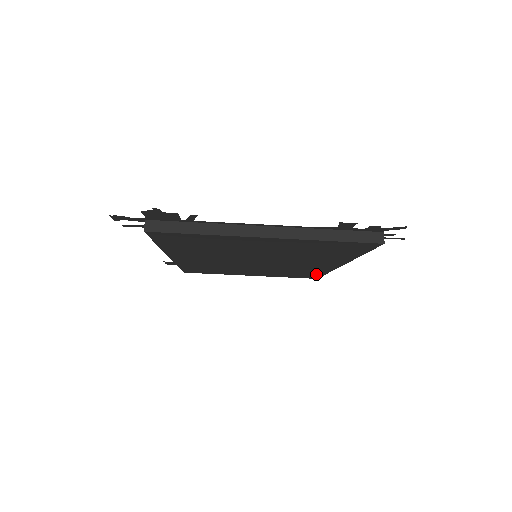
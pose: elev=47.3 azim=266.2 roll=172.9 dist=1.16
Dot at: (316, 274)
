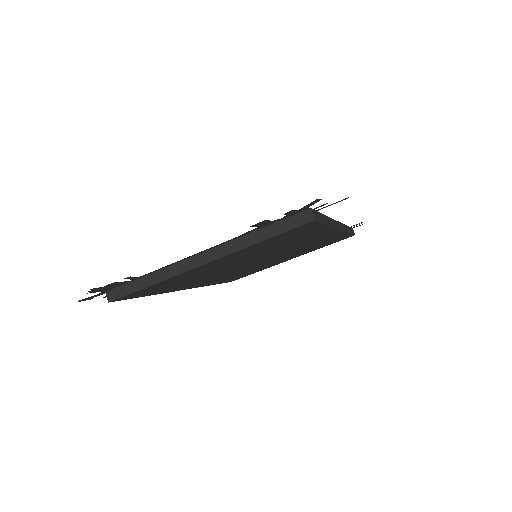
Dot at: (342, 236)
